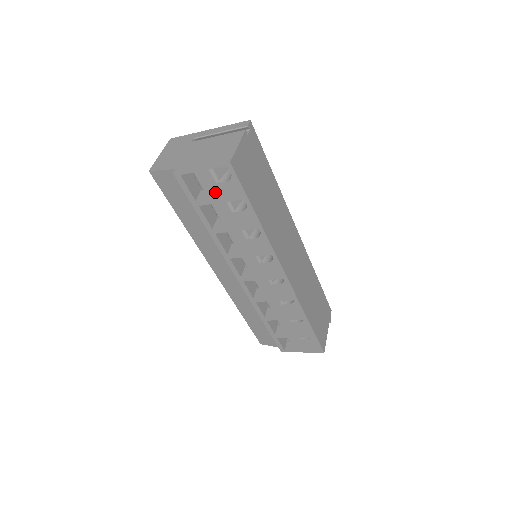
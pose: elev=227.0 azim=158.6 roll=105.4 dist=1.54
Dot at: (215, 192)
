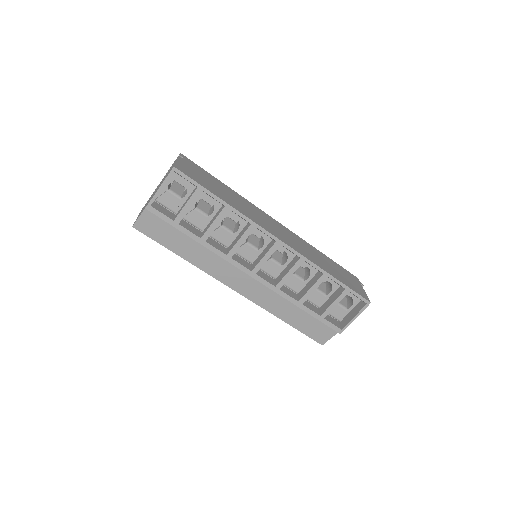
Dot at: (183, 206)
